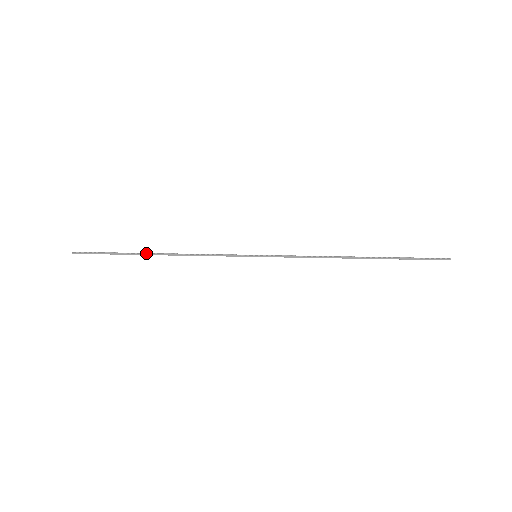
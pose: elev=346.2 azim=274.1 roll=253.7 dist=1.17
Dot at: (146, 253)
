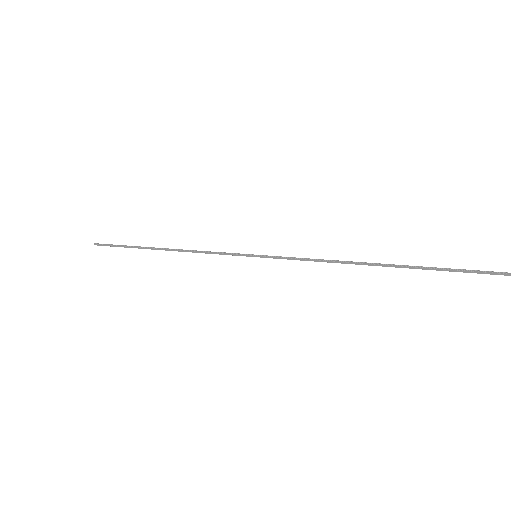
Dot at: (152, 247)
